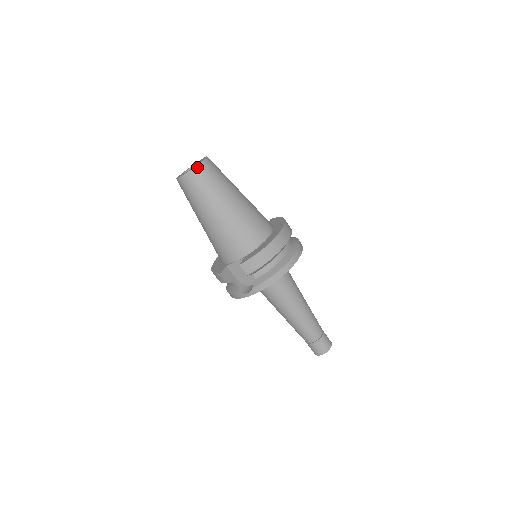
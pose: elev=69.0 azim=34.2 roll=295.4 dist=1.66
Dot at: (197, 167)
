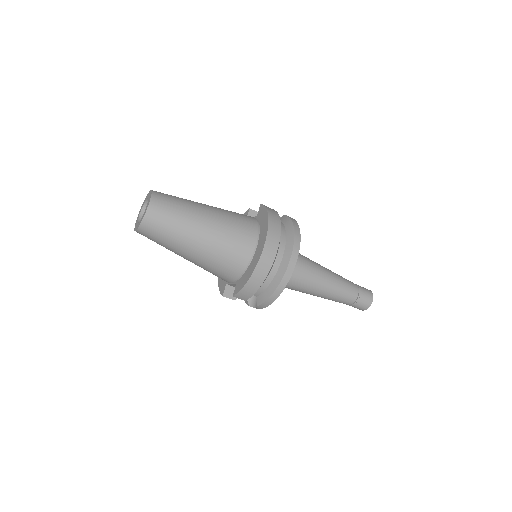
Dot at: (144, 221)
